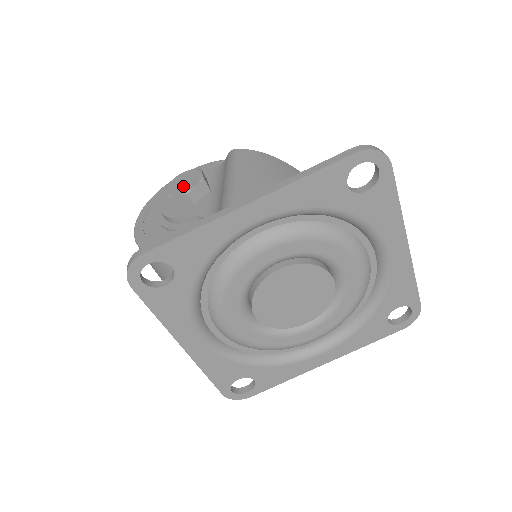
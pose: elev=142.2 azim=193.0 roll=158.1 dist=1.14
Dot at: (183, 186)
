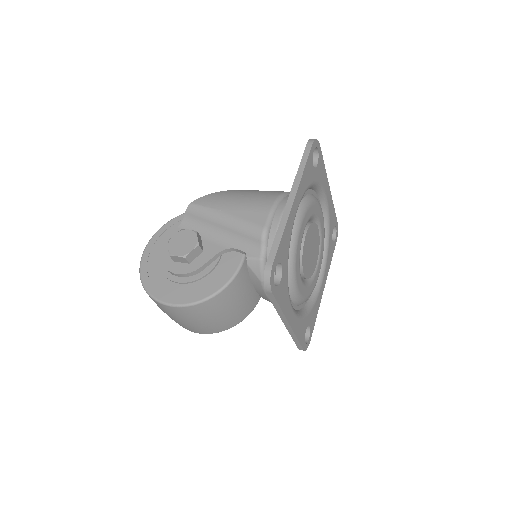
Dot at: (187, 244)
